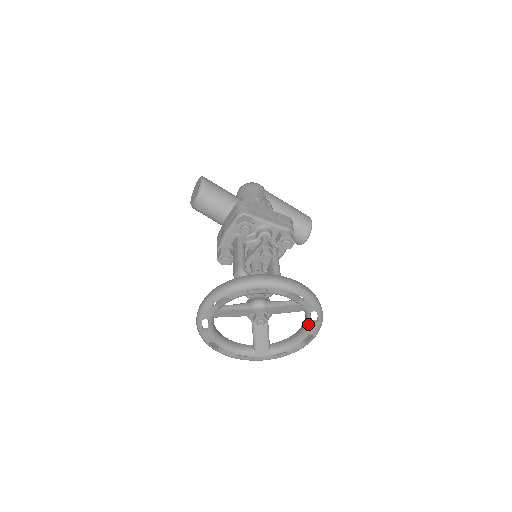
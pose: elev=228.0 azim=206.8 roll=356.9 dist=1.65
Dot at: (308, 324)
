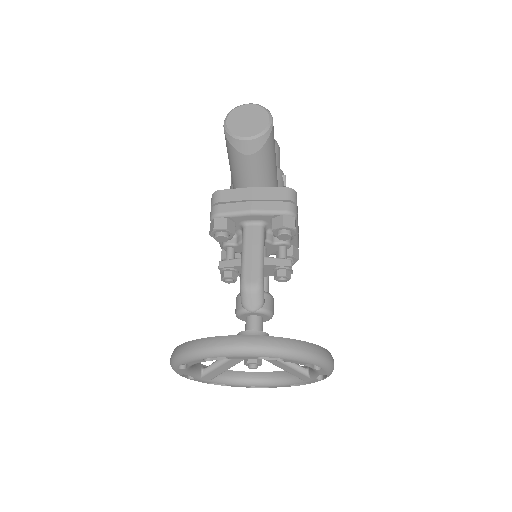
Dot at: (283, 383)
